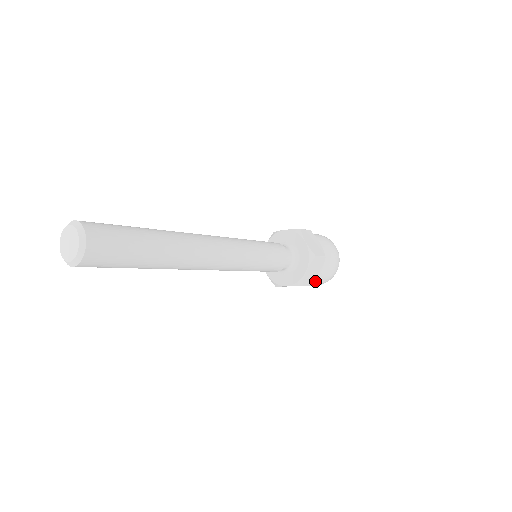
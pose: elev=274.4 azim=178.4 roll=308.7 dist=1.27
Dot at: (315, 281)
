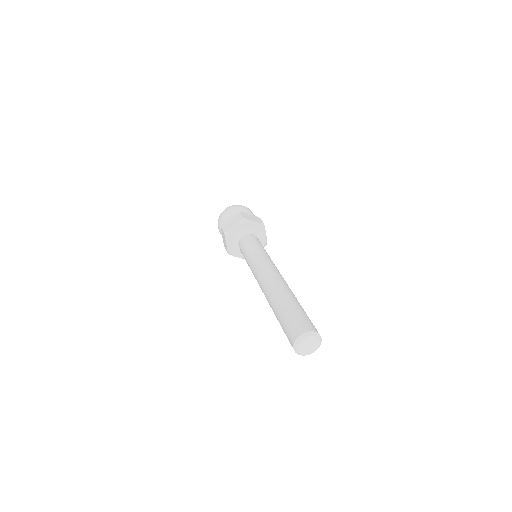
Dot at: occluded
